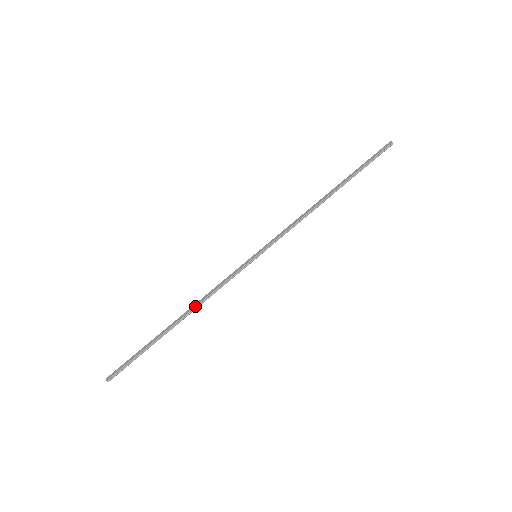
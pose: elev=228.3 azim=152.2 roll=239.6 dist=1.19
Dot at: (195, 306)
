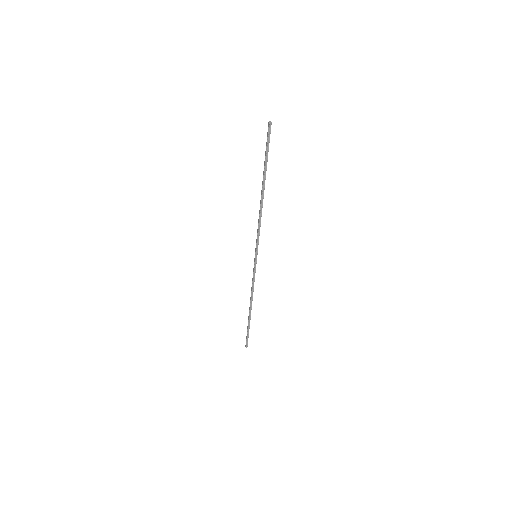
Dot at: (250, 299)
